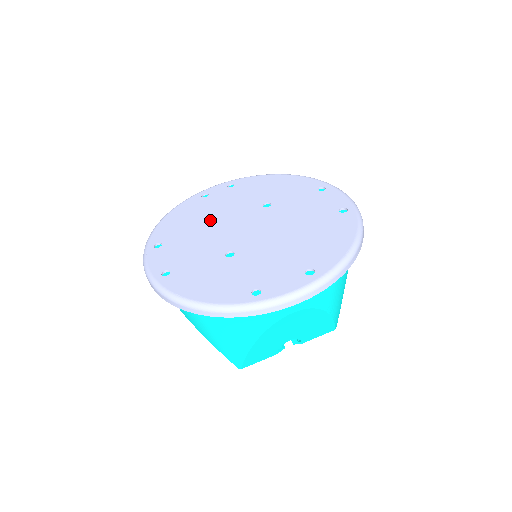
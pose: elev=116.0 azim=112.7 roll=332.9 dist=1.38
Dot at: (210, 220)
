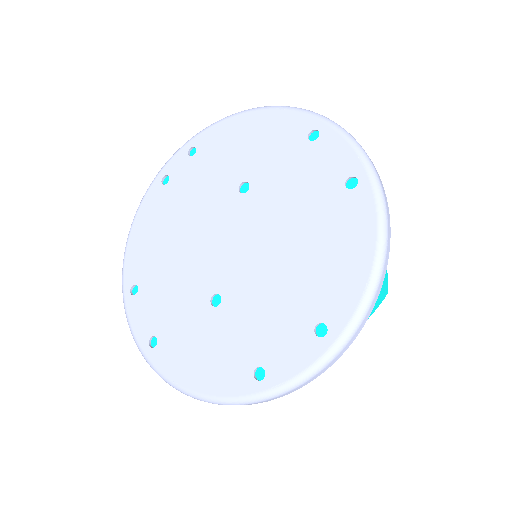
Dot at: (181, 233)
